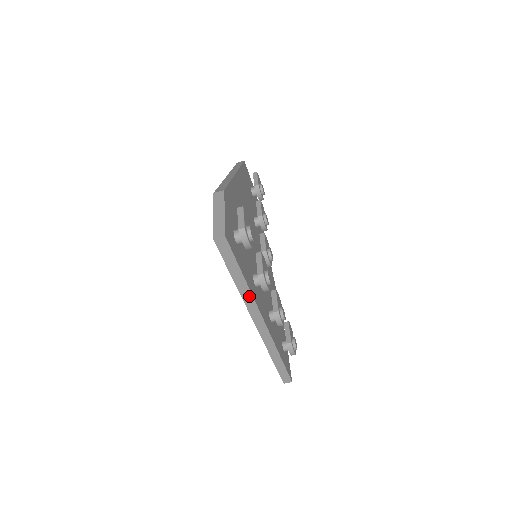
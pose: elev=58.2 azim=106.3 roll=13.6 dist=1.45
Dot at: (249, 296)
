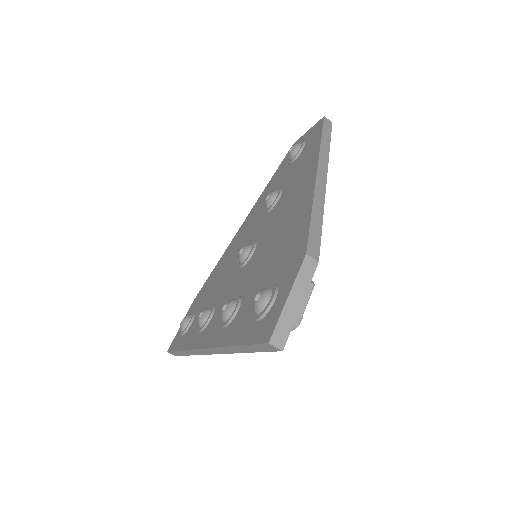
Dot at: (230, 351)
